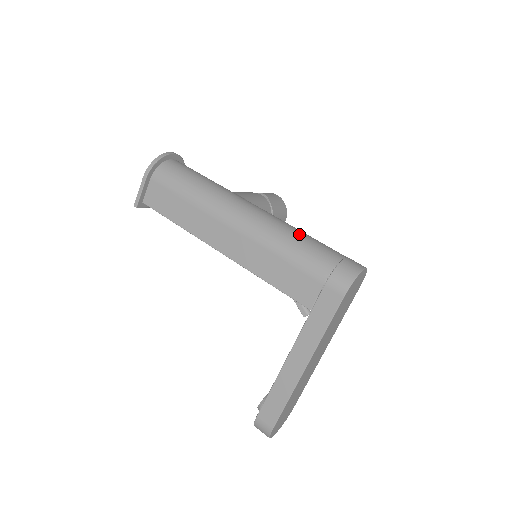
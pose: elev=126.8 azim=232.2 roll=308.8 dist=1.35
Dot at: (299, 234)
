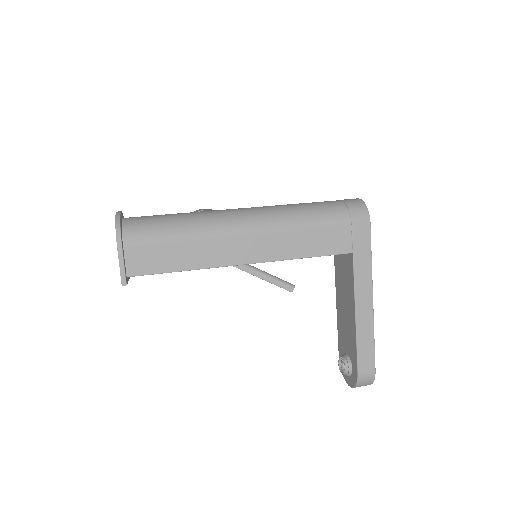
Dot at: (298, 205)
